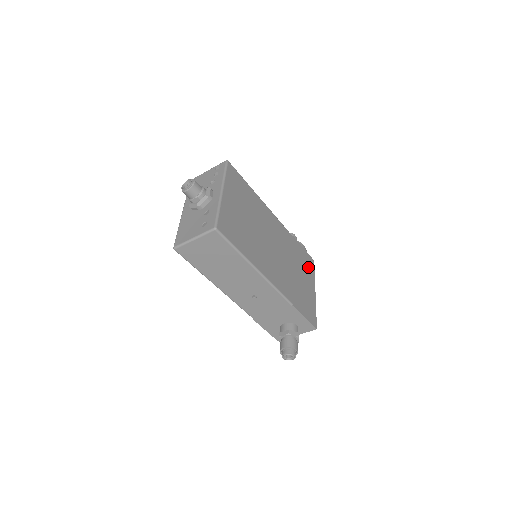
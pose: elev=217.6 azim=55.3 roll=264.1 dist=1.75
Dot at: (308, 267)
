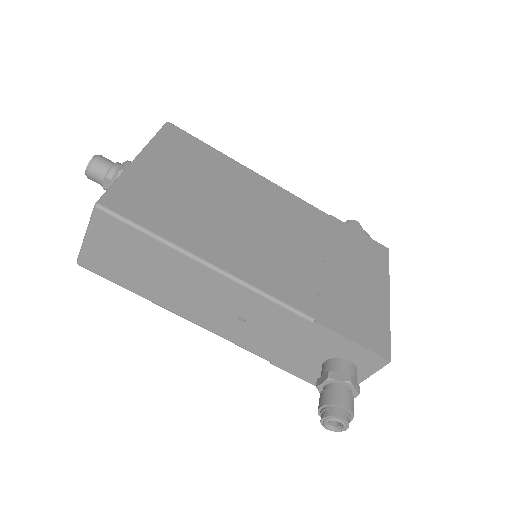
Dot at: (370, 258)
